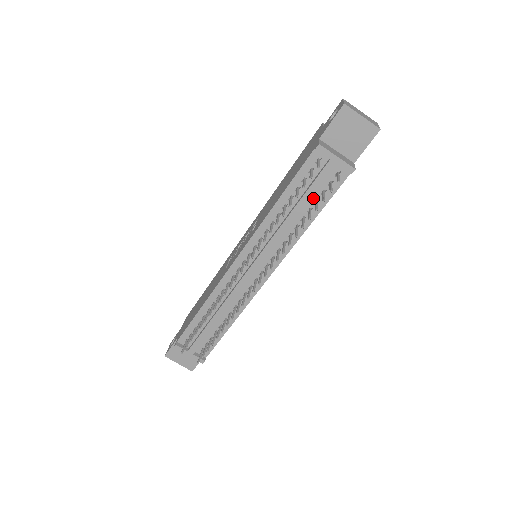
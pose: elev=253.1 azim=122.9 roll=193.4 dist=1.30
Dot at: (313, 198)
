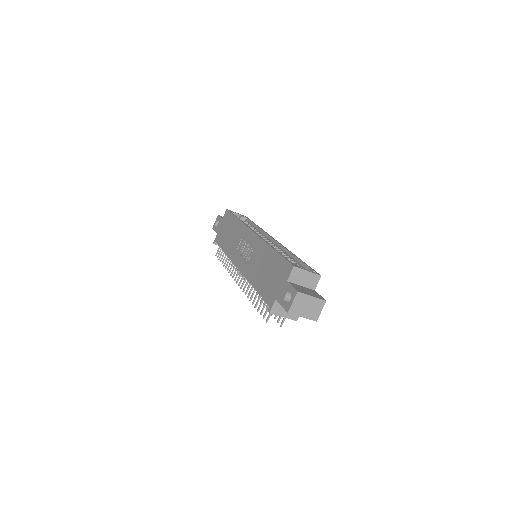
Dot at: occluded
